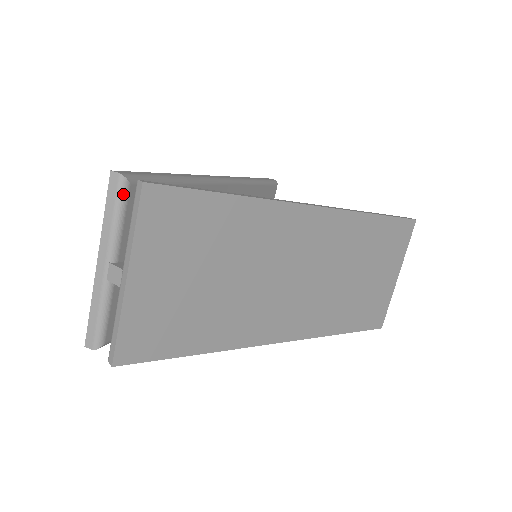
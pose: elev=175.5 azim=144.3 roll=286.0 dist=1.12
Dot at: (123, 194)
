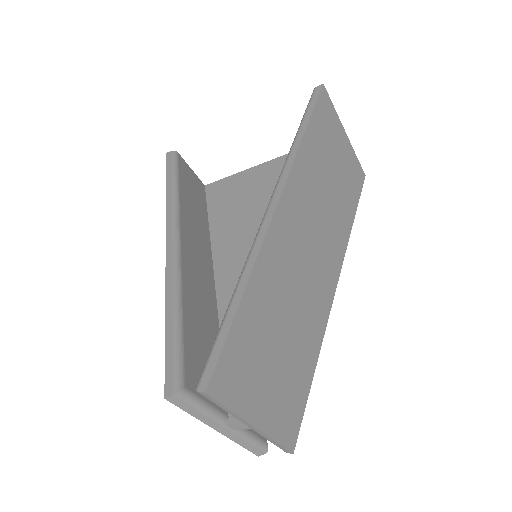
Dot at: (189, 397)
